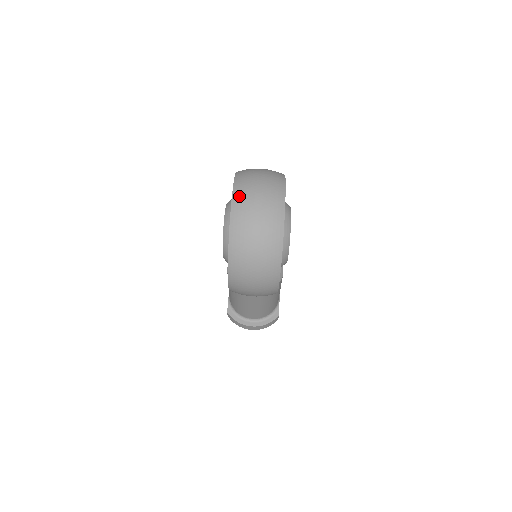
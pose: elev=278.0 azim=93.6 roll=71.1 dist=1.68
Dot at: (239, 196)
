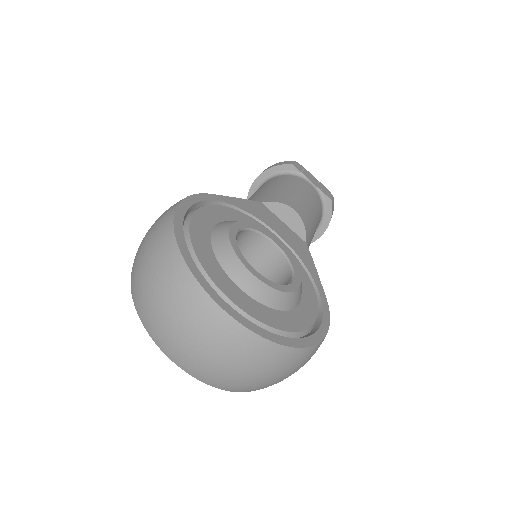
Dot at: (178, 359)
